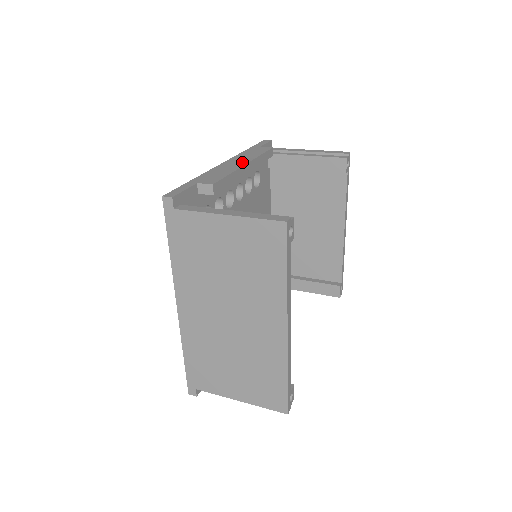
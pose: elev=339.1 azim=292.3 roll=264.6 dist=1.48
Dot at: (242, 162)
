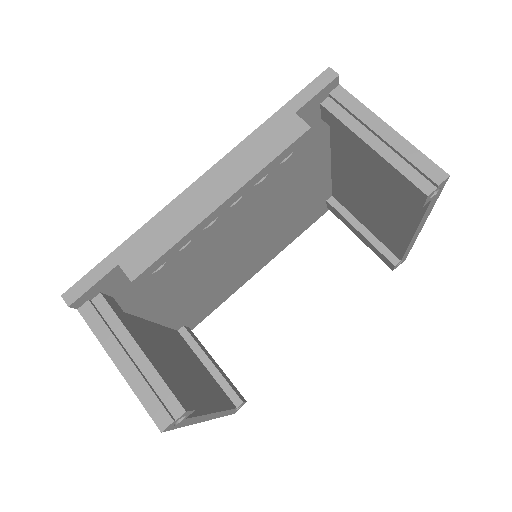
Dot at: (218, 195)
